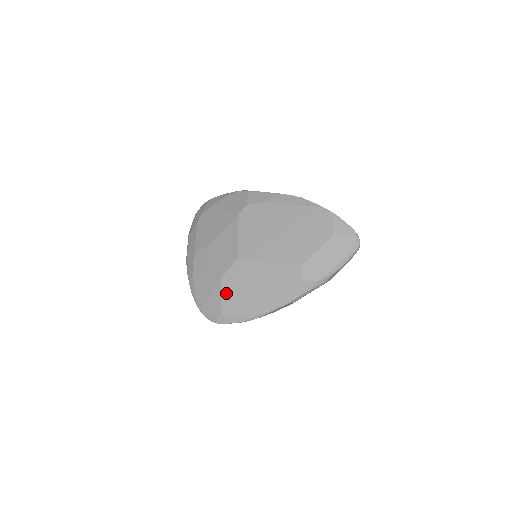
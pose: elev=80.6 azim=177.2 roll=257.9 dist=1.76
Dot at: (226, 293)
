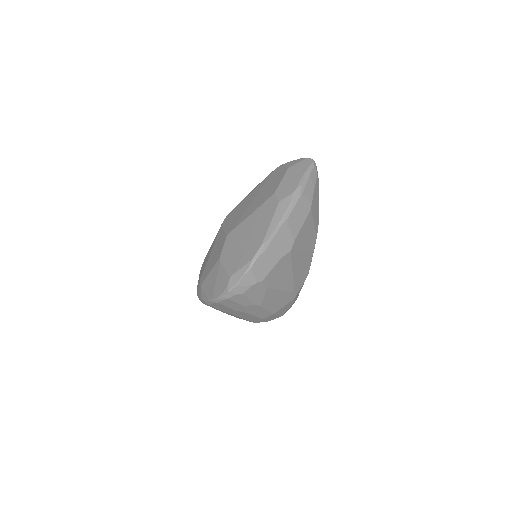
Dot at: (227, 262)
